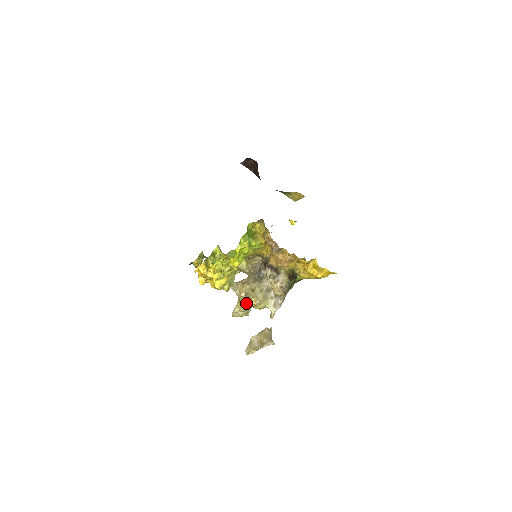
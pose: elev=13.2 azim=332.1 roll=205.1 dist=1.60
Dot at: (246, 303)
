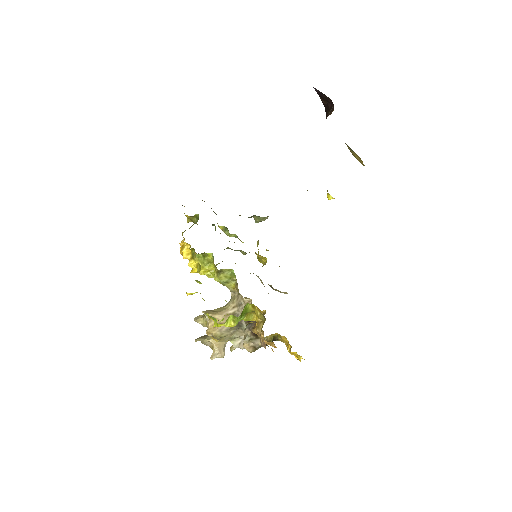
Dot at: (210, 336)
